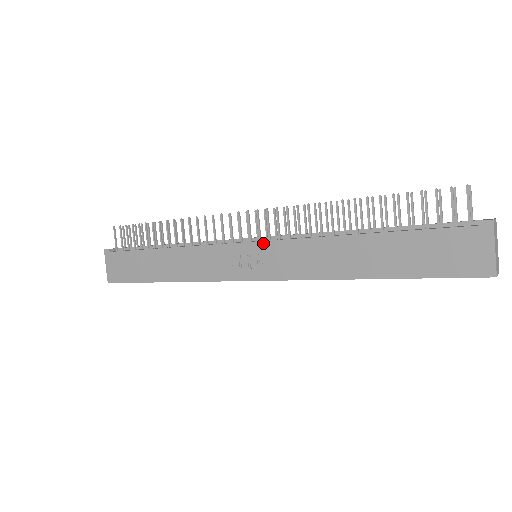
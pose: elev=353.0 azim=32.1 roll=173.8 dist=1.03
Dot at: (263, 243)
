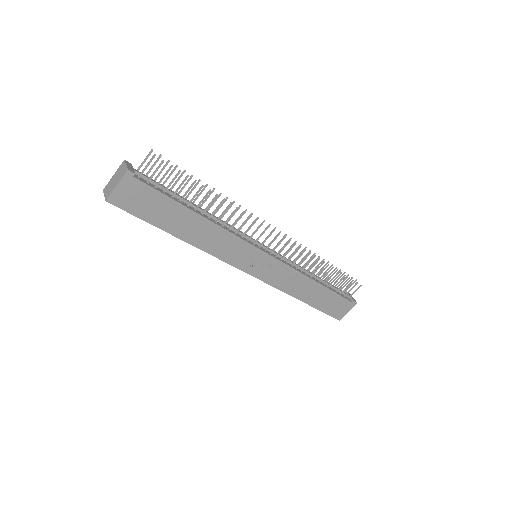
Dot at: (275, 259)
